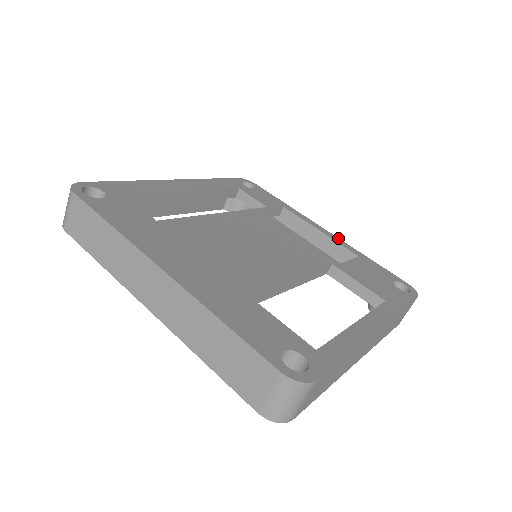
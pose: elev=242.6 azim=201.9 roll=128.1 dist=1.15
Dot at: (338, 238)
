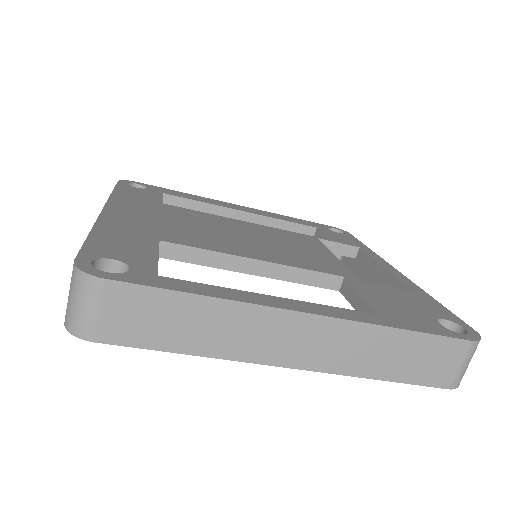
Dot at: (406, 278)
